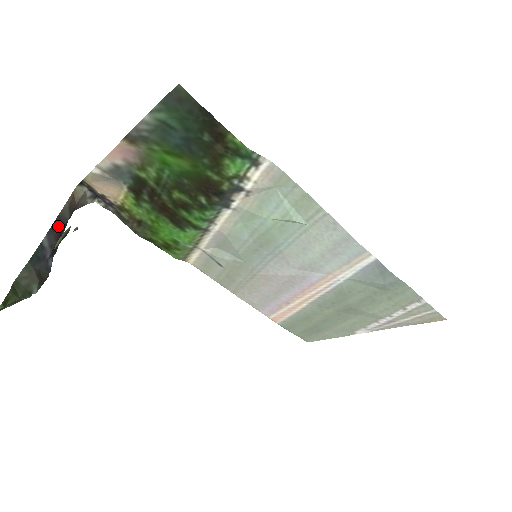
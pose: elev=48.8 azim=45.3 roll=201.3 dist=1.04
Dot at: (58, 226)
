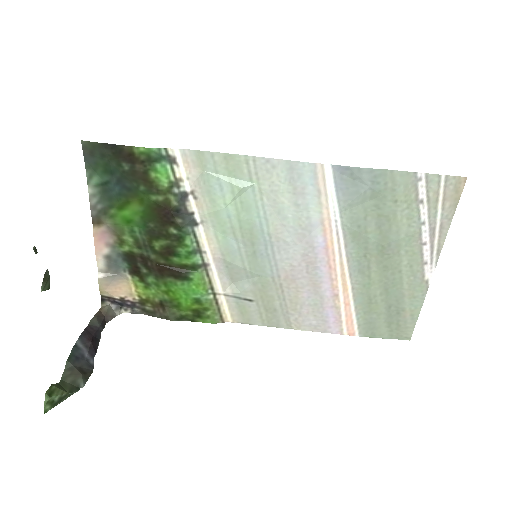
Dot at: (90, 332)
